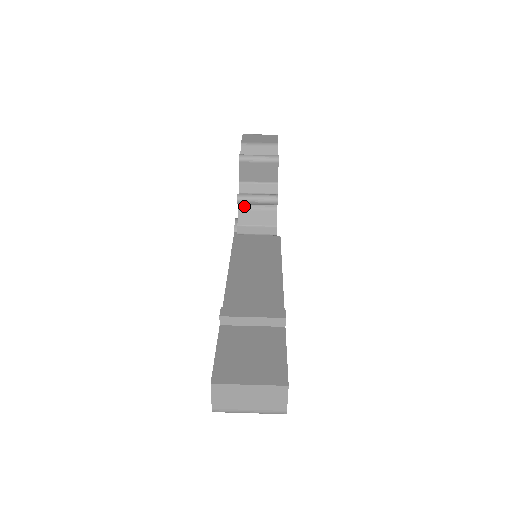
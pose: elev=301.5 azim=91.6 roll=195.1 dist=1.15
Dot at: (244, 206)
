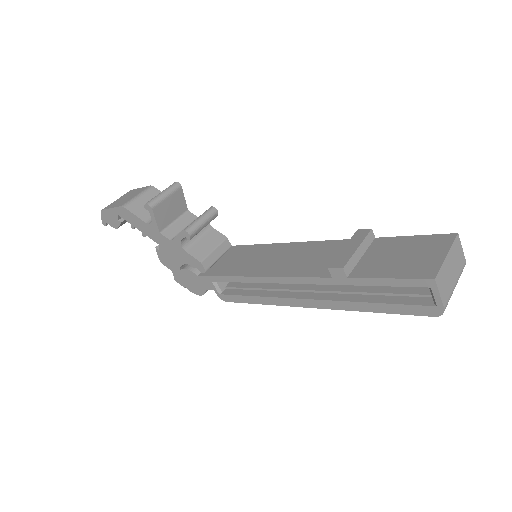
Dot at: (187, 245)
